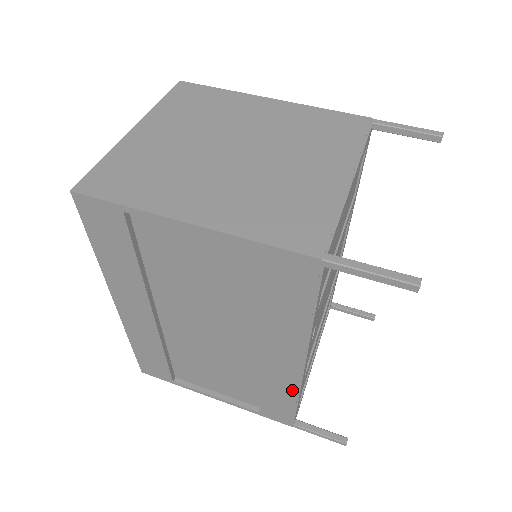
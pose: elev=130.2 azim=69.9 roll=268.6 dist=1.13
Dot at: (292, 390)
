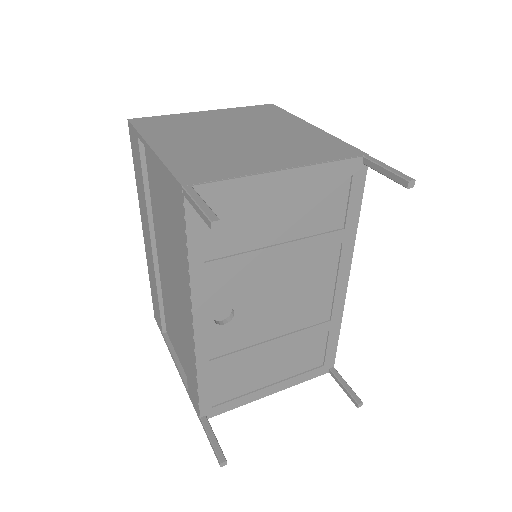
Dot at: (194, 360)
